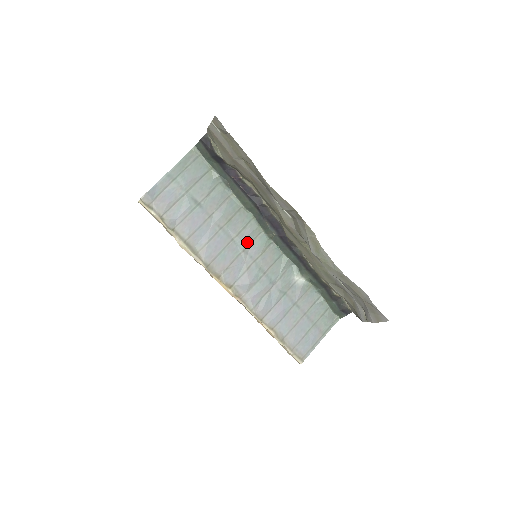
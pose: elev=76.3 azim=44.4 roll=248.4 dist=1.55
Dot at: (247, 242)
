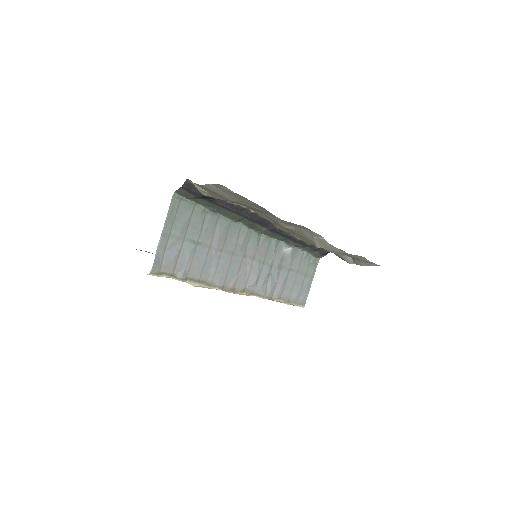
Dot at: (244, 248)
